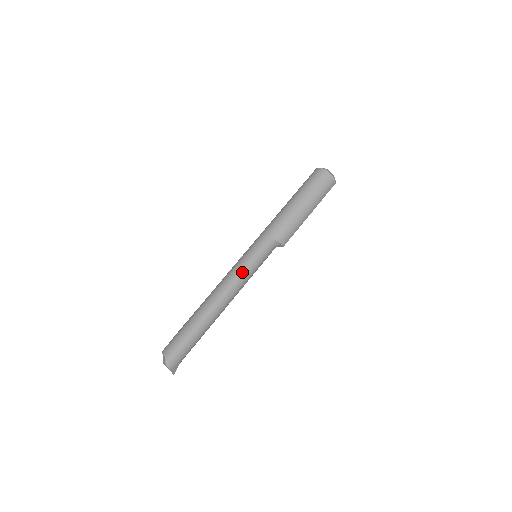
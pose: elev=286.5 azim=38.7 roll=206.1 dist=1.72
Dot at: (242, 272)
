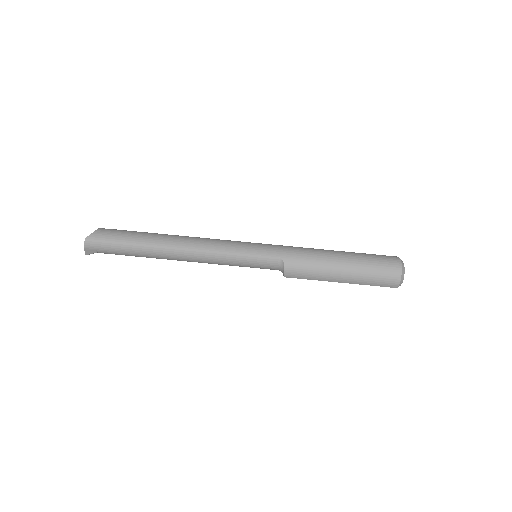
Dot at: (226, 251)
